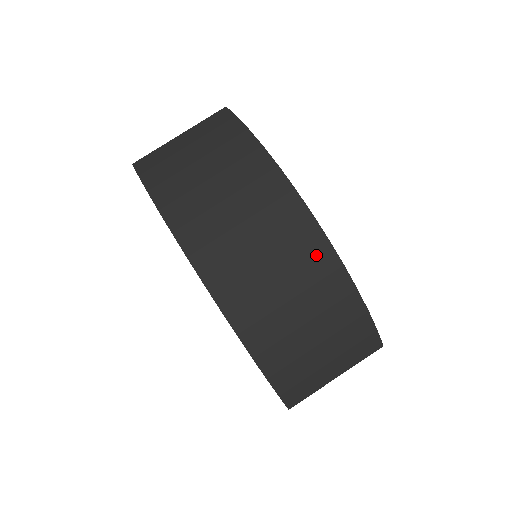
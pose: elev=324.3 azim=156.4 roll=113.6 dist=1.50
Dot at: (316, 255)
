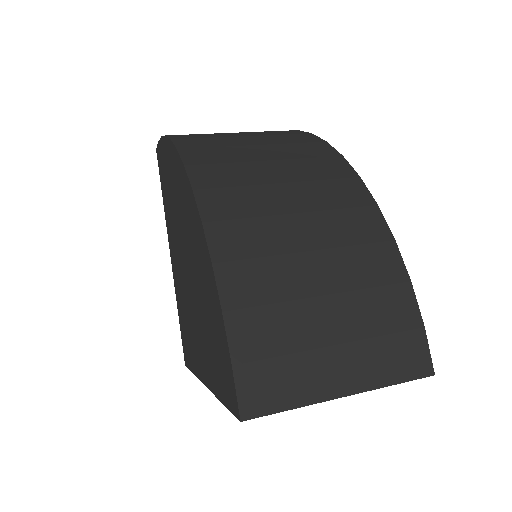
Dot at: (341, 184)
